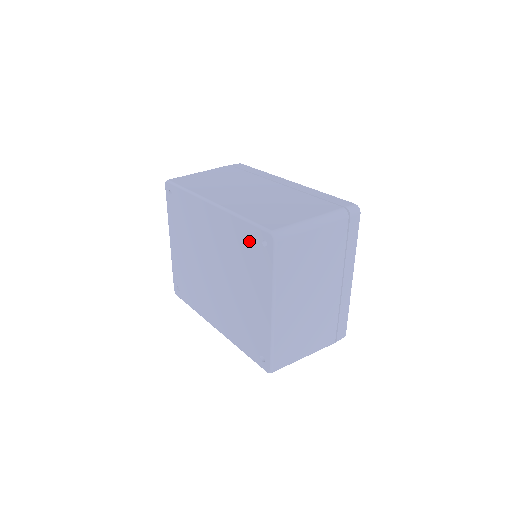
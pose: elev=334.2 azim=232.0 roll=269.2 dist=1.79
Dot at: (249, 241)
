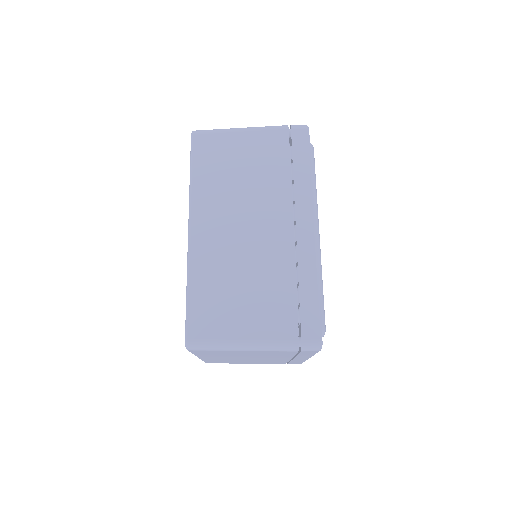
Dot at: occluded
